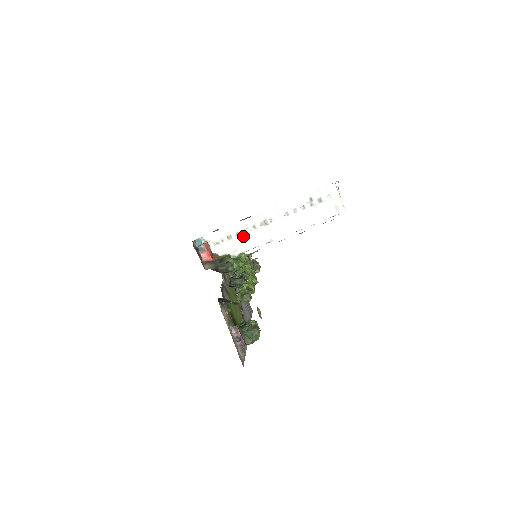
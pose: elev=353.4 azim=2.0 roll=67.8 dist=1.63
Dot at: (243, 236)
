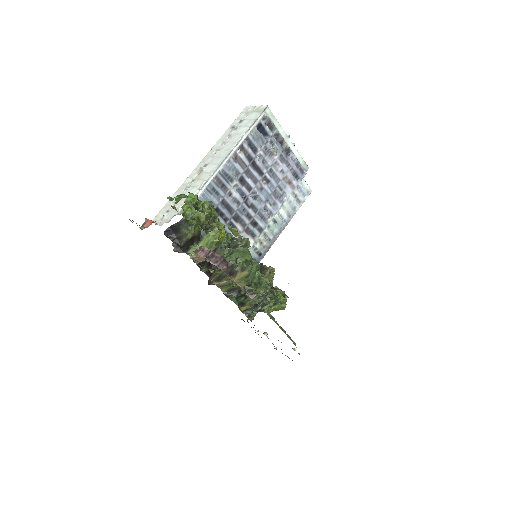
Dot at: (185, 193)
